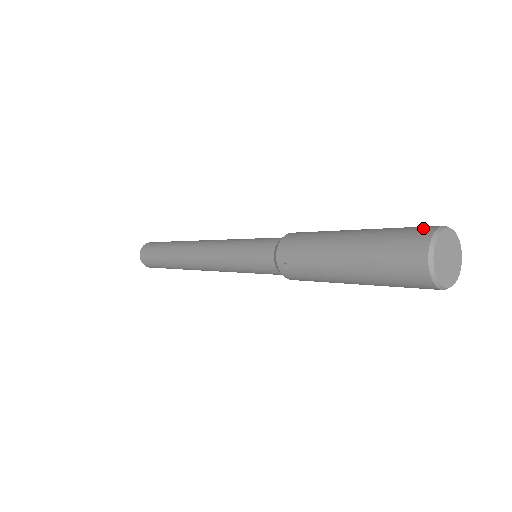
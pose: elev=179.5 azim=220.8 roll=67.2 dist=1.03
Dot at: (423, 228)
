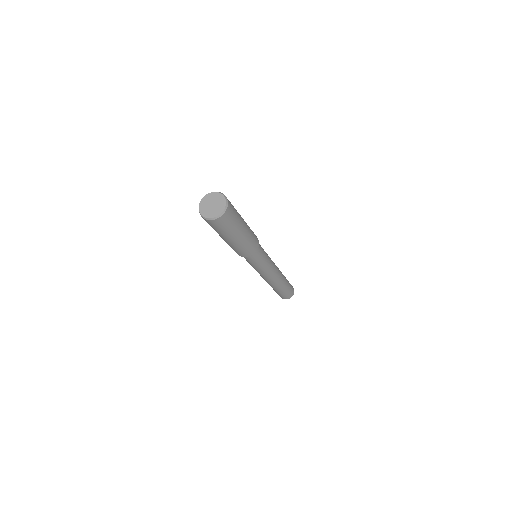
Dot at: occluded
